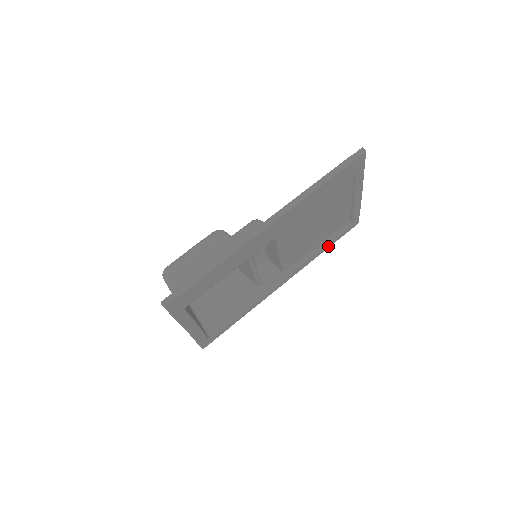
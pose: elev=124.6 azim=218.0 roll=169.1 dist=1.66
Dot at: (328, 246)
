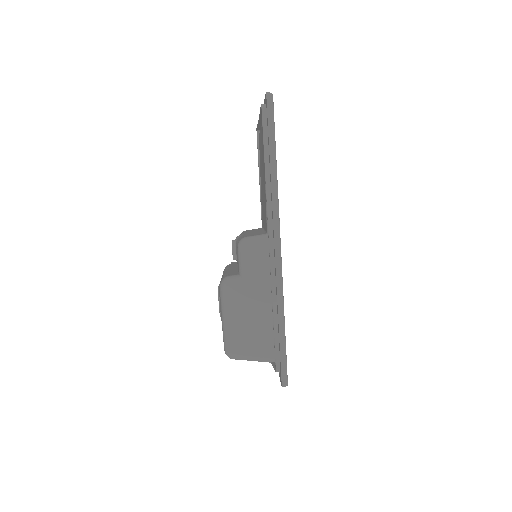
Dot at: occluded
